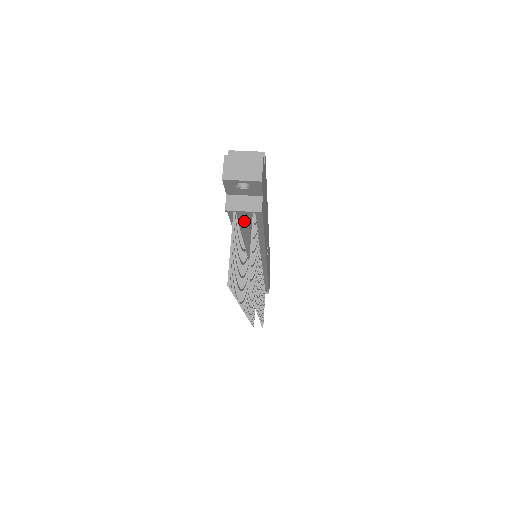
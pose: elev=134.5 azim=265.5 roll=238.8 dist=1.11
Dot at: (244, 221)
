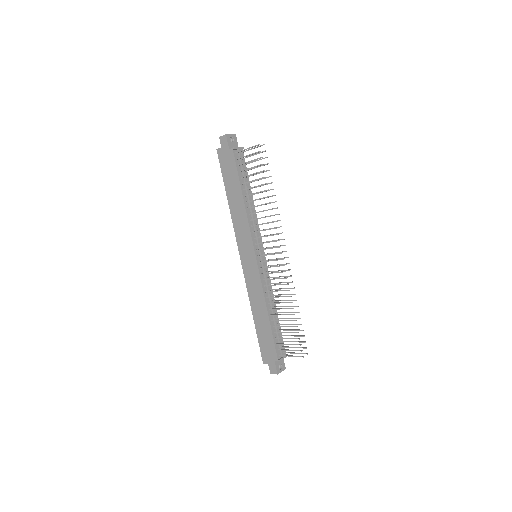
Dot at: (241, 160)
